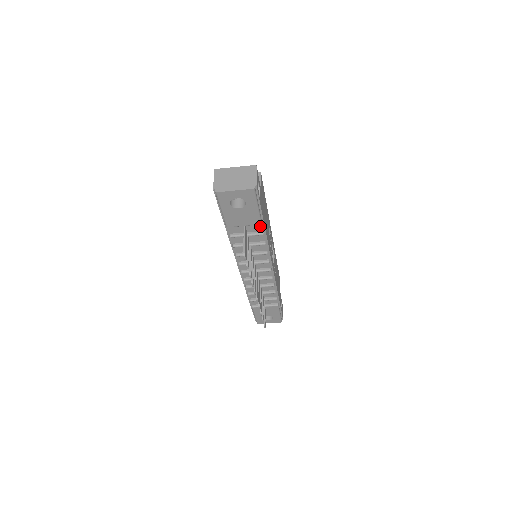
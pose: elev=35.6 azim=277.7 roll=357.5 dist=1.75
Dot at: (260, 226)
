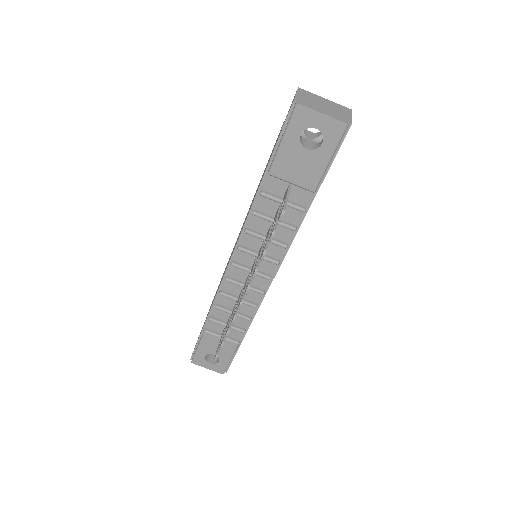
Dot at: (308, 197)
